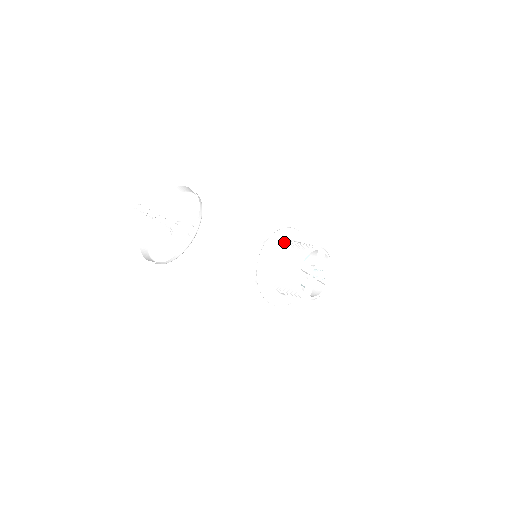
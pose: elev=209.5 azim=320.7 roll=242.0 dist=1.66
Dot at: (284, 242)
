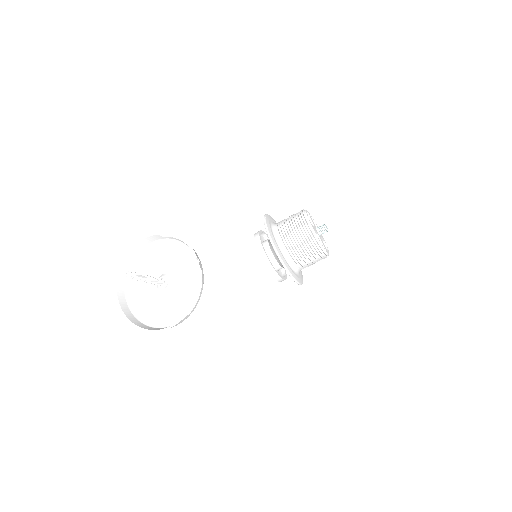
Dot at: (274, 226)
